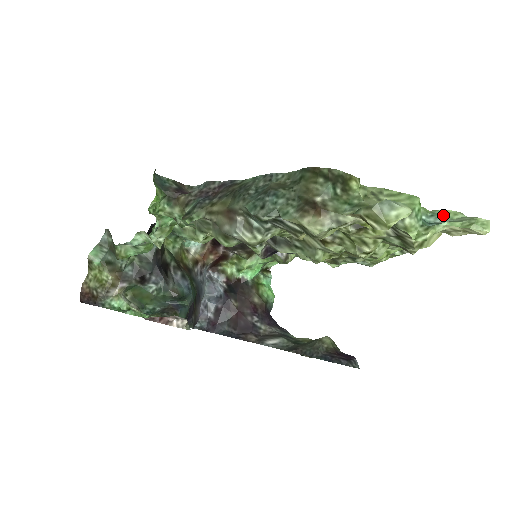
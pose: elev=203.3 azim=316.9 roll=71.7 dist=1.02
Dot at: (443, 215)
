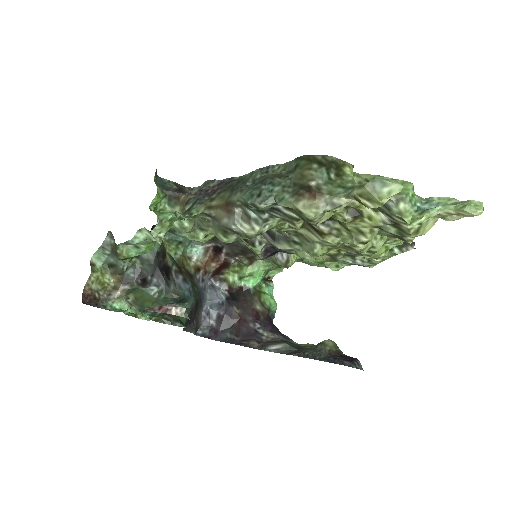
Dot at: (437, 201)
